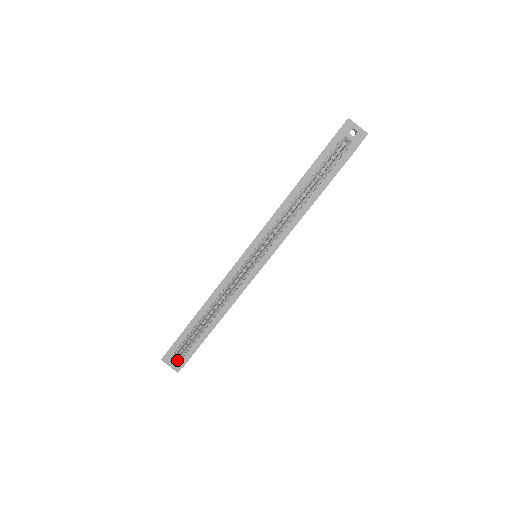
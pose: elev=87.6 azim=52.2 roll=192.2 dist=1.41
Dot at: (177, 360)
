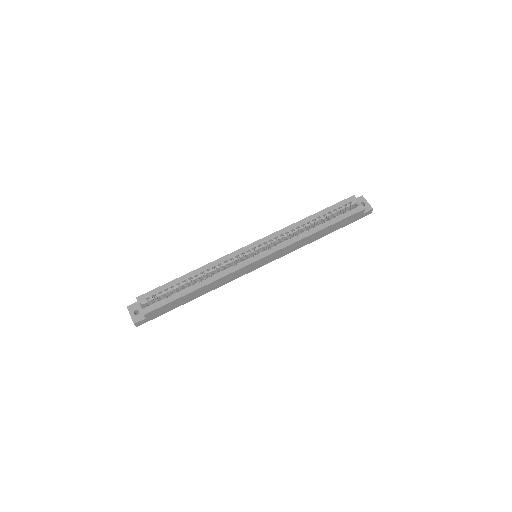
Dot at: (143, 307)
